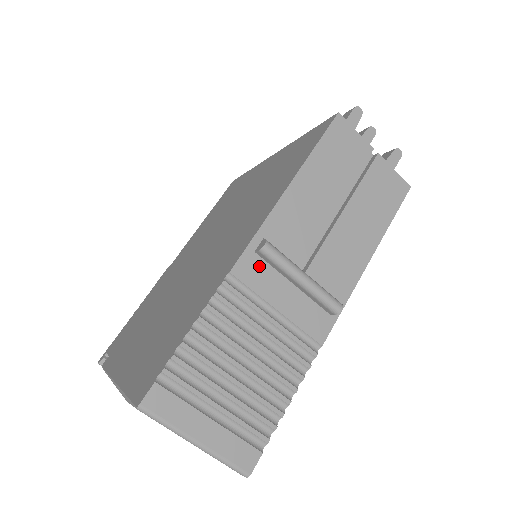
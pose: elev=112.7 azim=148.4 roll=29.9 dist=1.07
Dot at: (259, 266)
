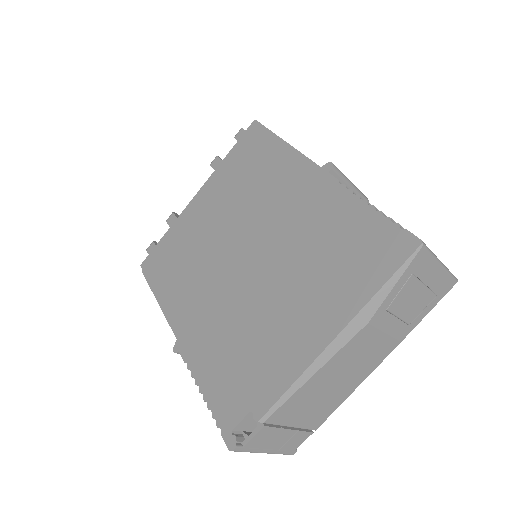
Dot at: occluded
